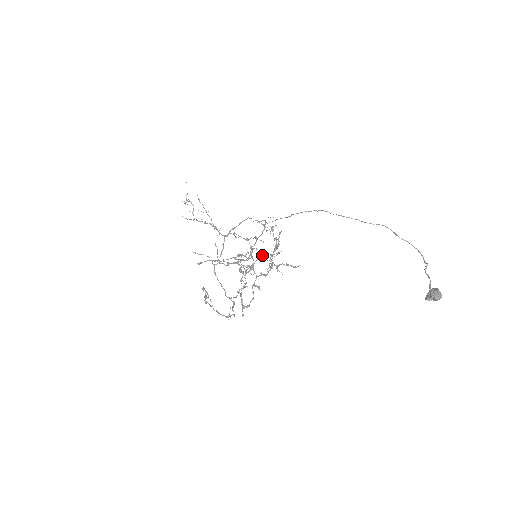
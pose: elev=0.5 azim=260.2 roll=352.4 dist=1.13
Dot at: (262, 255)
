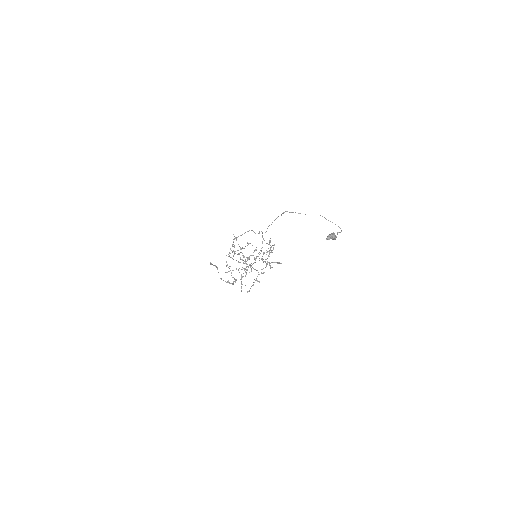
Dot at: (256, 249)
